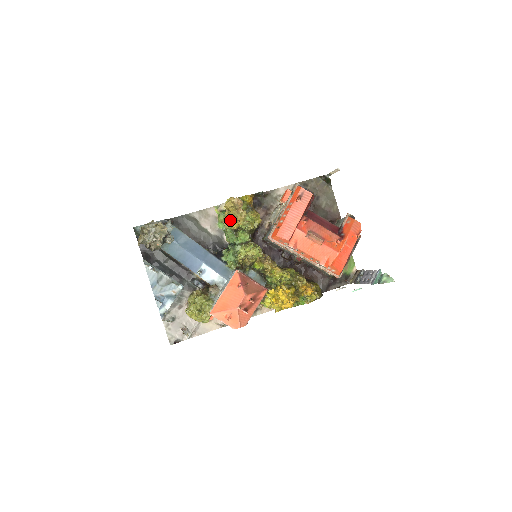
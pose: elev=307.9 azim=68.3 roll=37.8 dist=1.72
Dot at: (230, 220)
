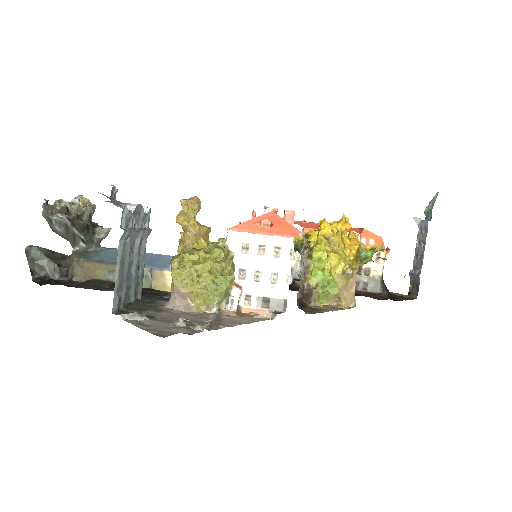
Dot at: (192, 224)
